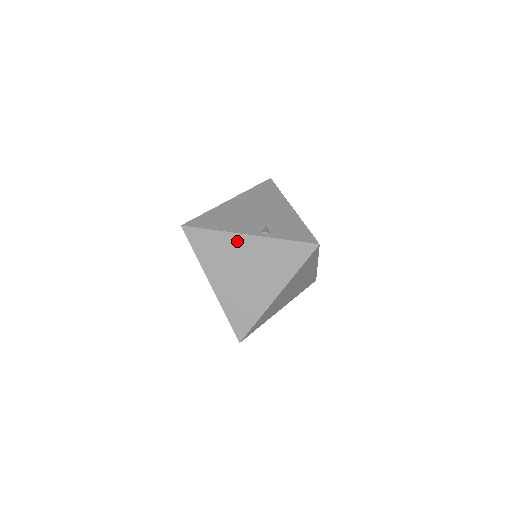
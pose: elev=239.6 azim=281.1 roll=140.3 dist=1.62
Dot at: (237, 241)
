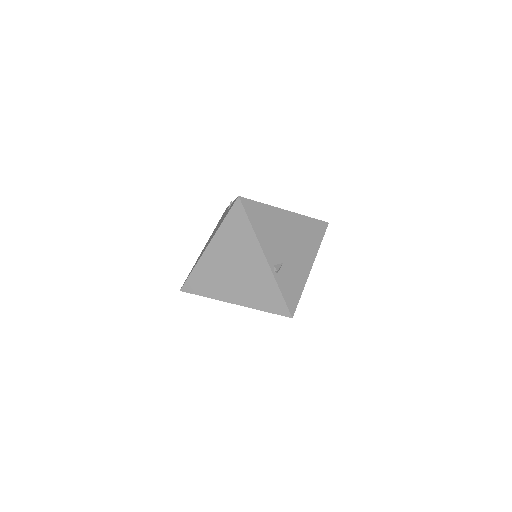
Dot at: (255, 251)
